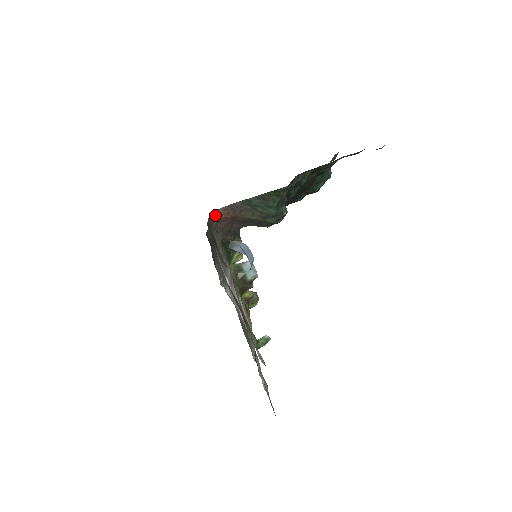
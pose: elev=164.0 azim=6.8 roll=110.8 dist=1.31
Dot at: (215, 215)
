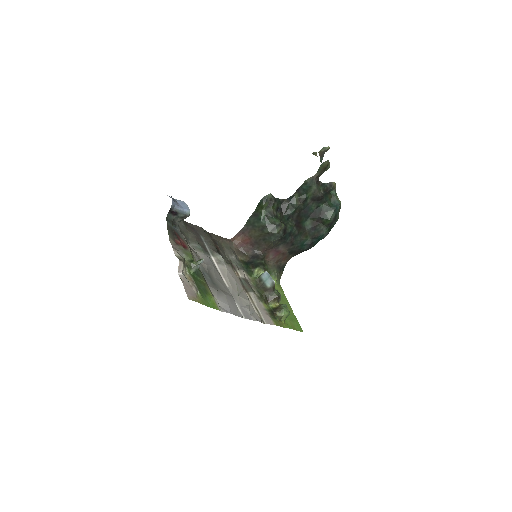
Dot at: (233, 241)
